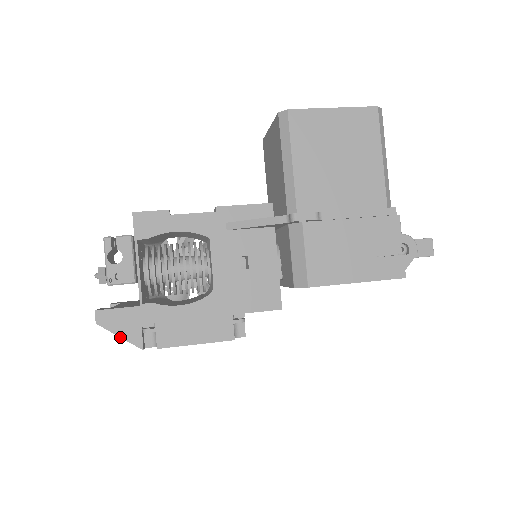
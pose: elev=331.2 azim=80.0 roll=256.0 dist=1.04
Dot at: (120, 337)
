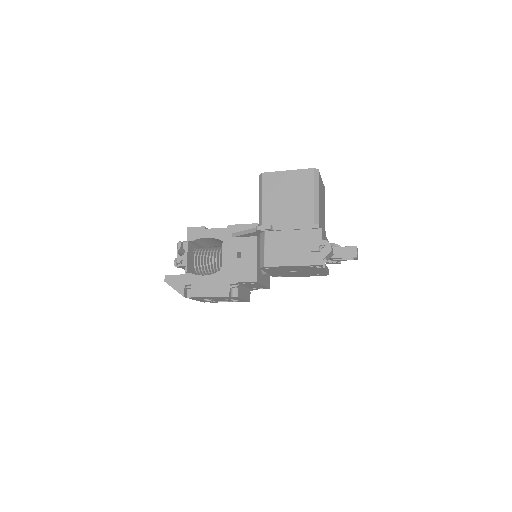
Dot at: (174, 289)
